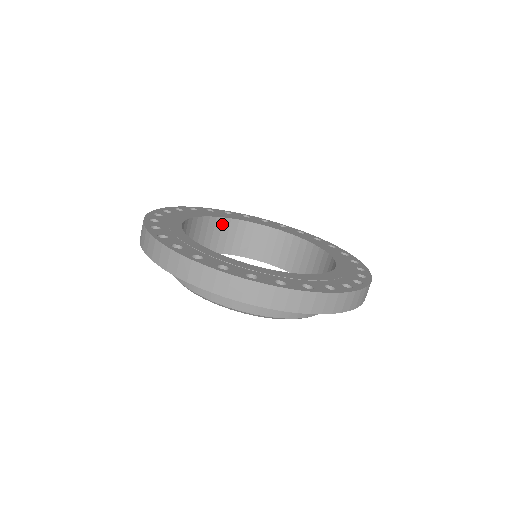
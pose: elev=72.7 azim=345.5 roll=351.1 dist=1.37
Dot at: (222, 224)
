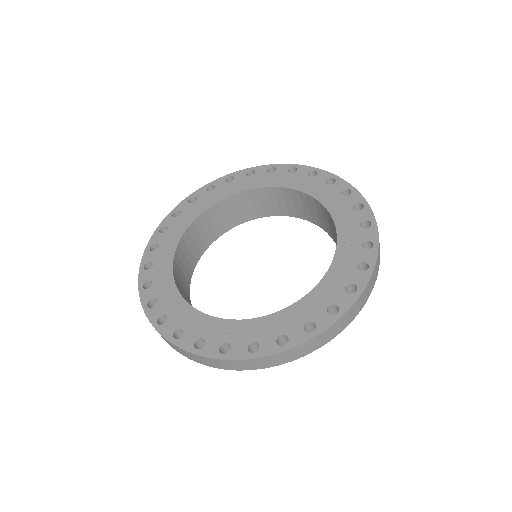
Dot at: (181, 249)
